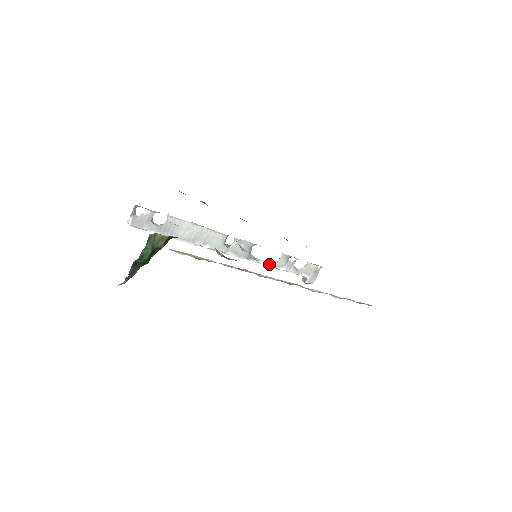
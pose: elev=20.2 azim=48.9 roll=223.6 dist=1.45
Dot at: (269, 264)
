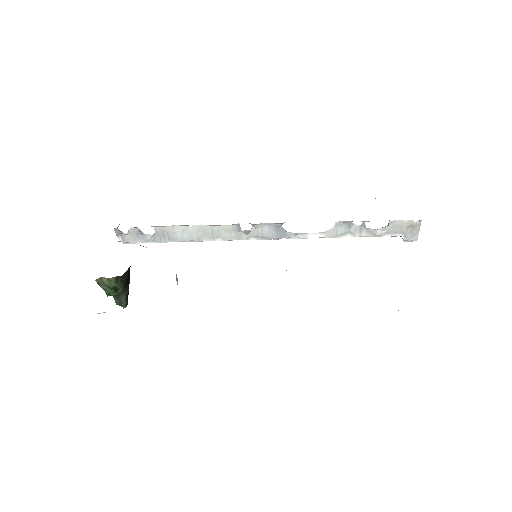
Dot at: (321, 236)
